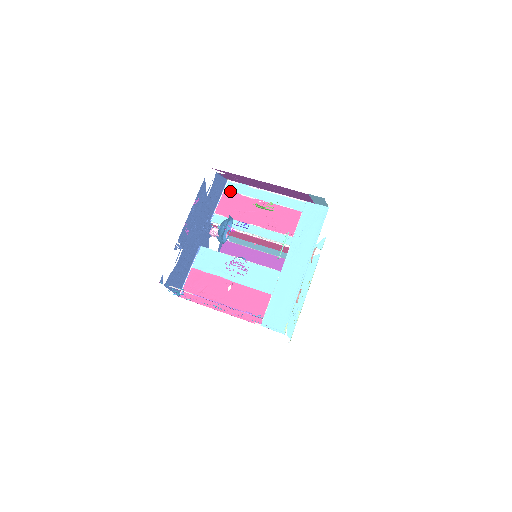
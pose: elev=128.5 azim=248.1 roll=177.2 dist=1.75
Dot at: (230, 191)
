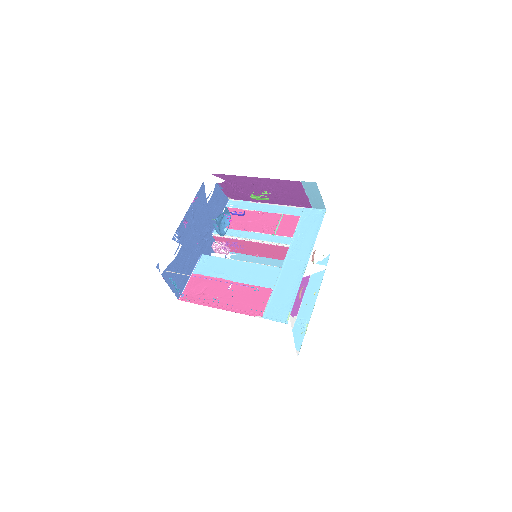
Dot at: occluded
